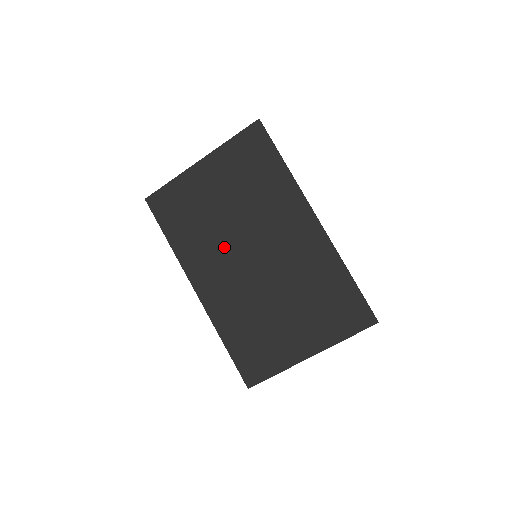
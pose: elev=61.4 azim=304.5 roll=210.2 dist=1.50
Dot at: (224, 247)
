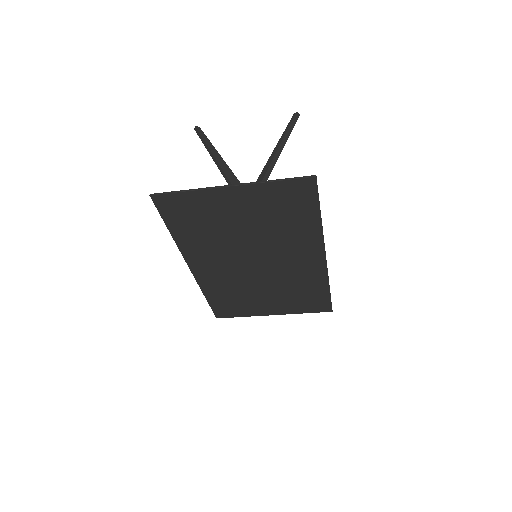
Dot at: (230, 251)
